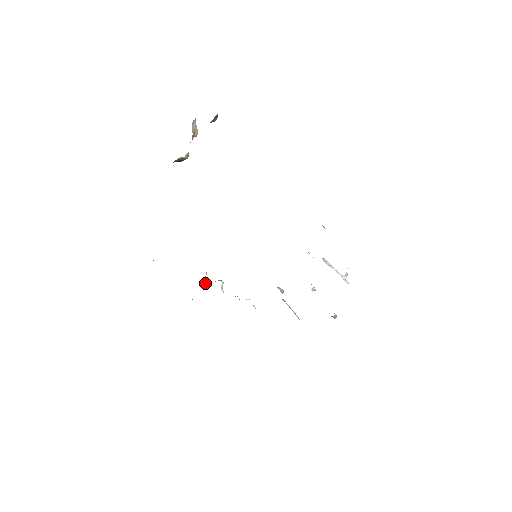
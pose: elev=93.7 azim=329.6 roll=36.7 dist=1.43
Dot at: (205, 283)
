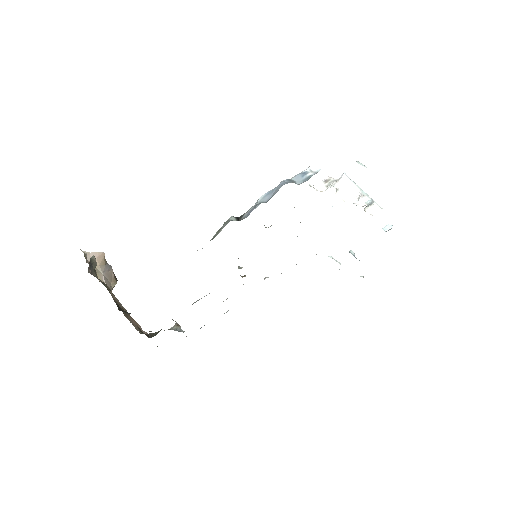
Dot at: occluded
